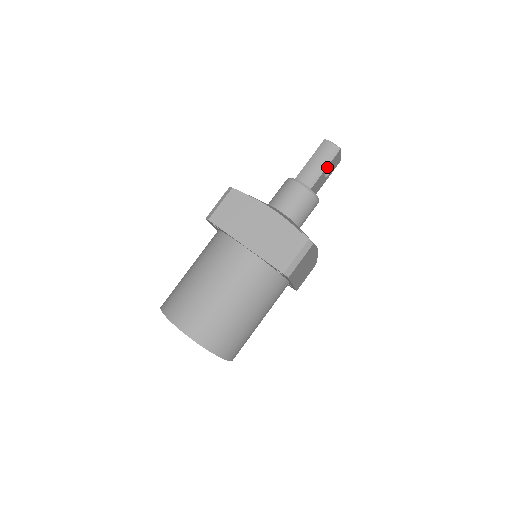
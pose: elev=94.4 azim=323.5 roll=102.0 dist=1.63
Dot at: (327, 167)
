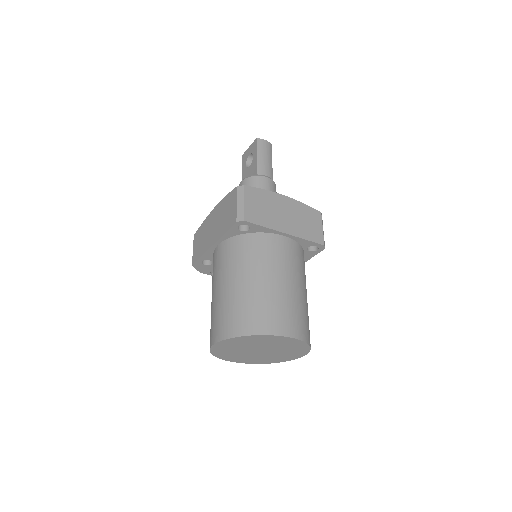
Dot at: (271, 161)
